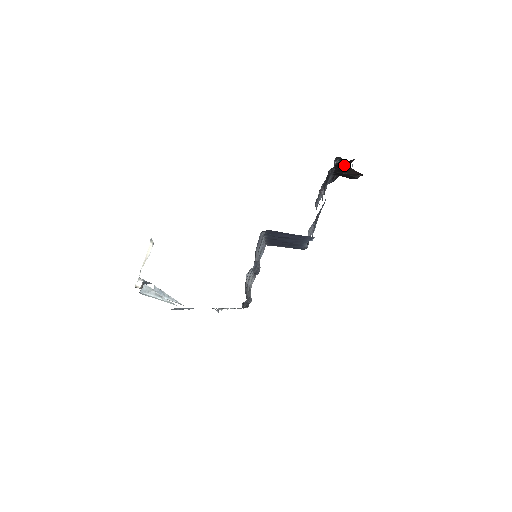
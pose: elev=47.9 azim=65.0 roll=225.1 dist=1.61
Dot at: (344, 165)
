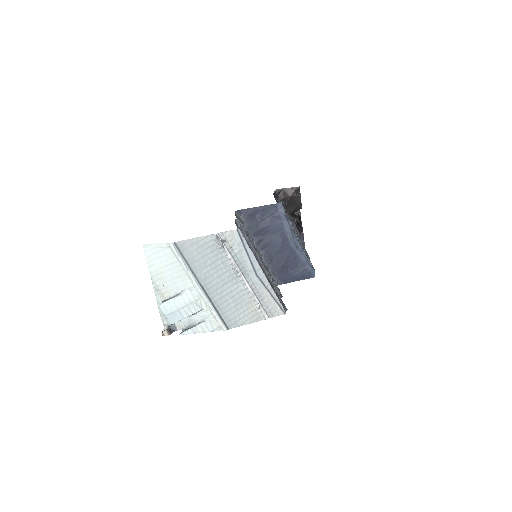
Dot at: (282, 190)
